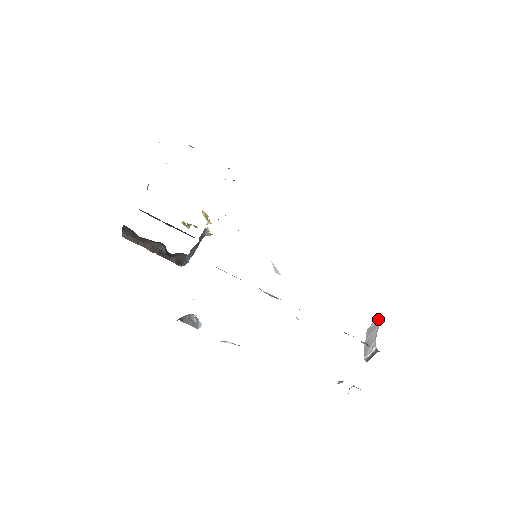
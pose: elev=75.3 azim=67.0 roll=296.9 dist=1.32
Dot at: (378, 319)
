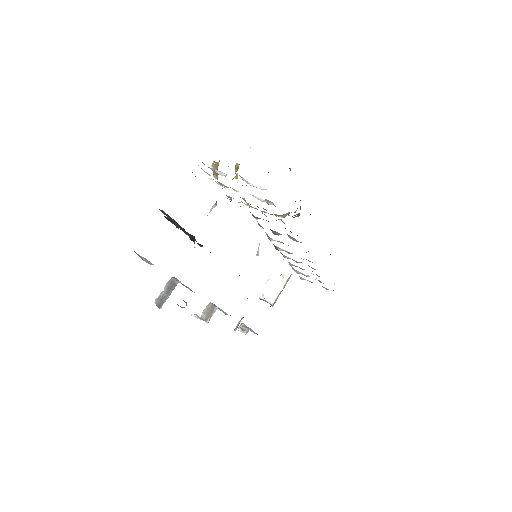
Dot at: (287, 281)
